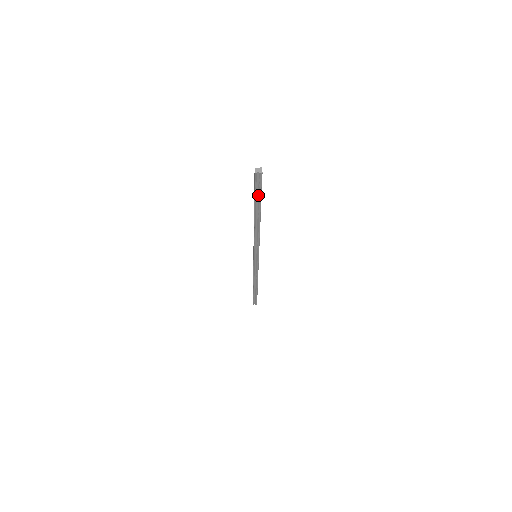
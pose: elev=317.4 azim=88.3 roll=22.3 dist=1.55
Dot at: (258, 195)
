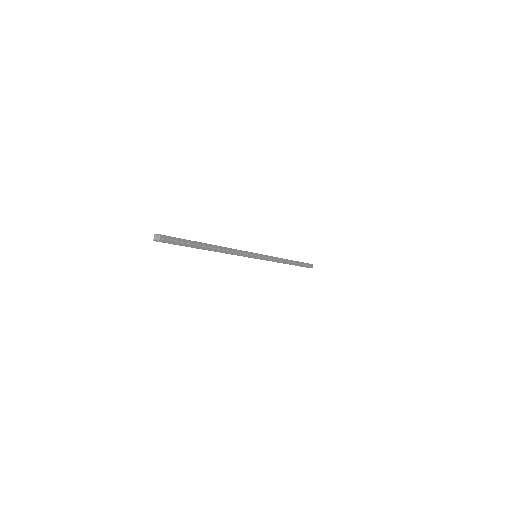
Dot at: (183, 245)
